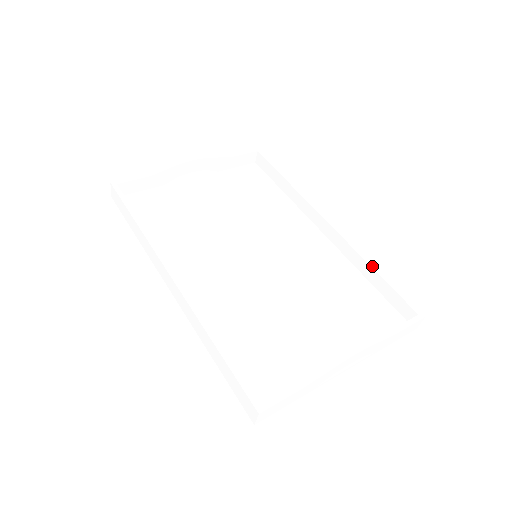
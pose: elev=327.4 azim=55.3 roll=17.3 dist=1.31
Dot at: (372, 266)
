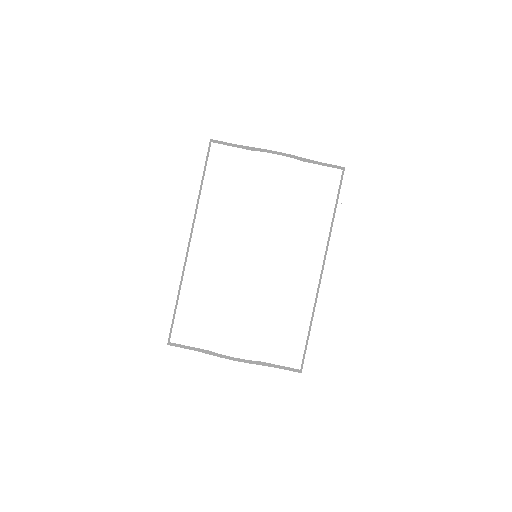
Dot at: (313, 325)
